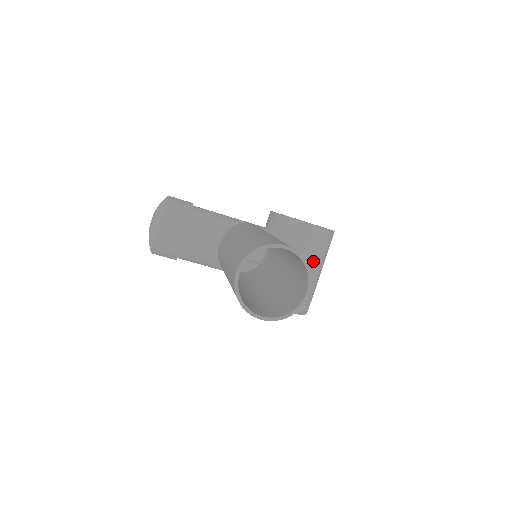
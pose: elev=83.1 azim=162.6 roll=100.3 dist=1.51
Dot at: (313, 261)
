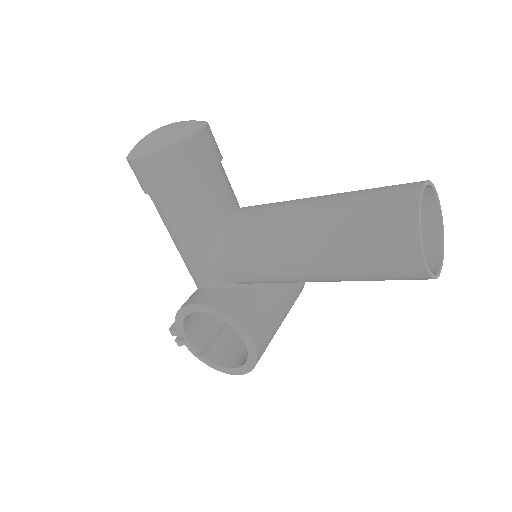
Dot at: (289, 307)
